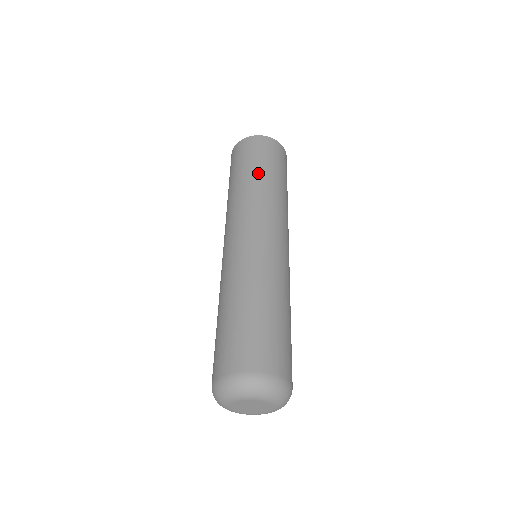
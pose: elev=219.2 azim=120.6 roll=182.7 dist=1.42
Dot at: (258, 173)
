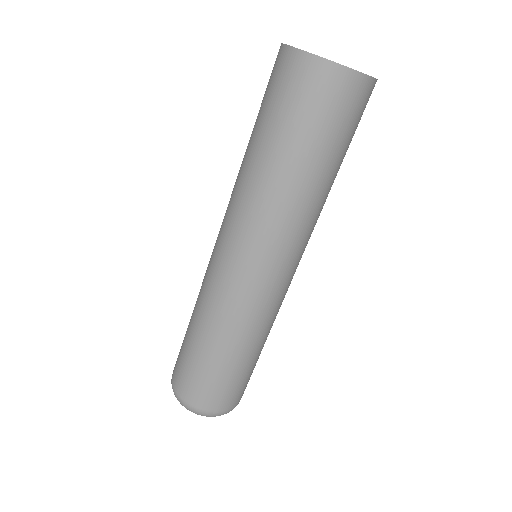
Dot at: (283, 159)
